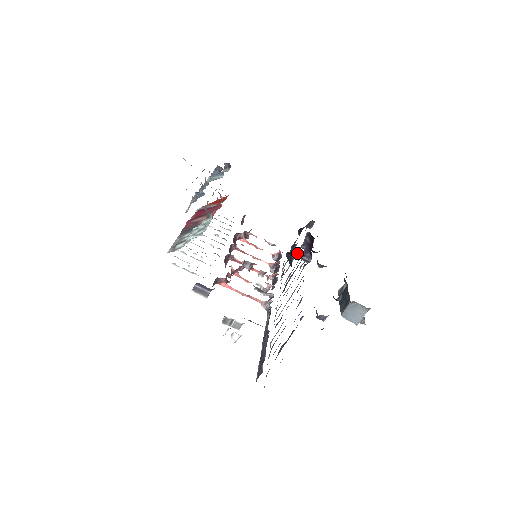
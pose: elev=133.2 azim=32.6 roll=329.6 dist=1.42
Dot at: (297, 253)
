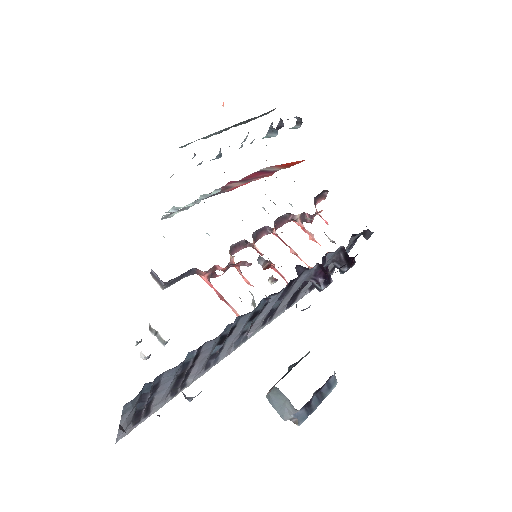
Dot at: occluded
